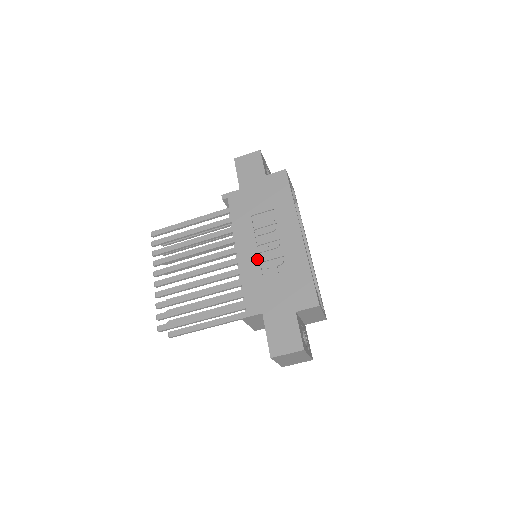
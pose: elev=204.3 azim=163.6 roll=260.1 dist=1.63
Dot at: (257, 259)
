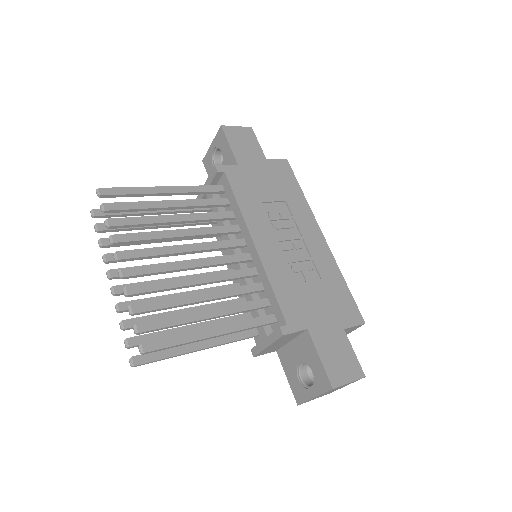
Dot at: (283, 258)
